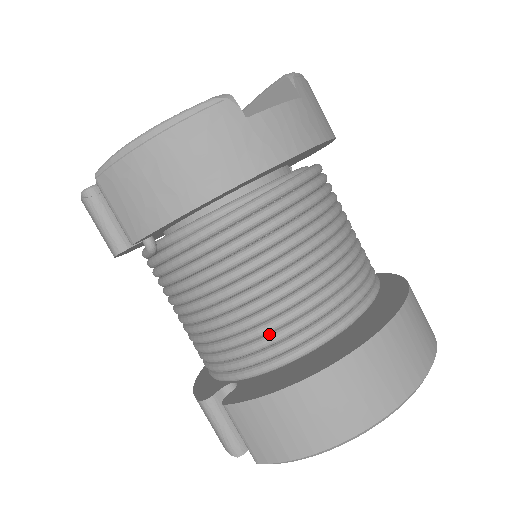
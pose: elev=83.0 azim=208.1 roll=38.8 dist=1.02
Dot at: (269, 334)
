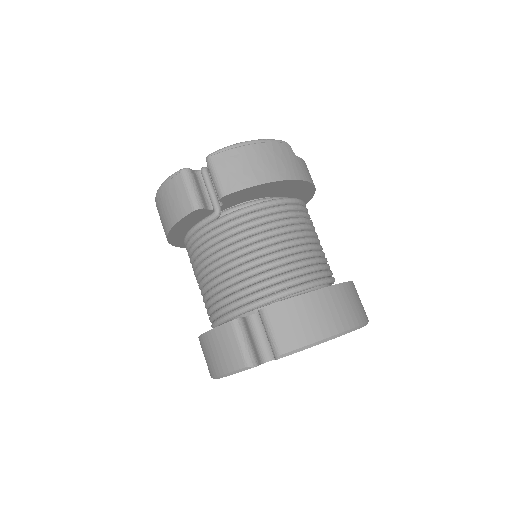
Dot at: (293, 270)
